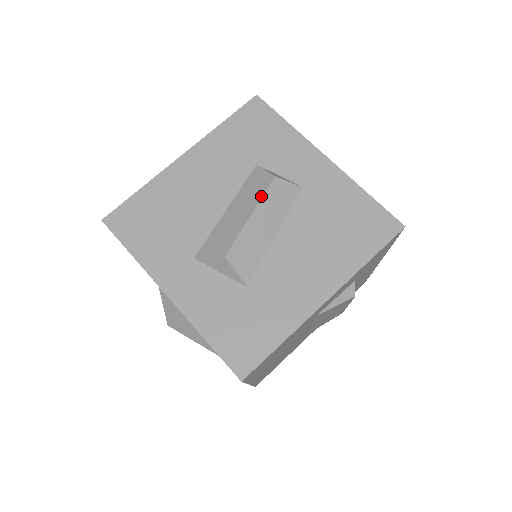
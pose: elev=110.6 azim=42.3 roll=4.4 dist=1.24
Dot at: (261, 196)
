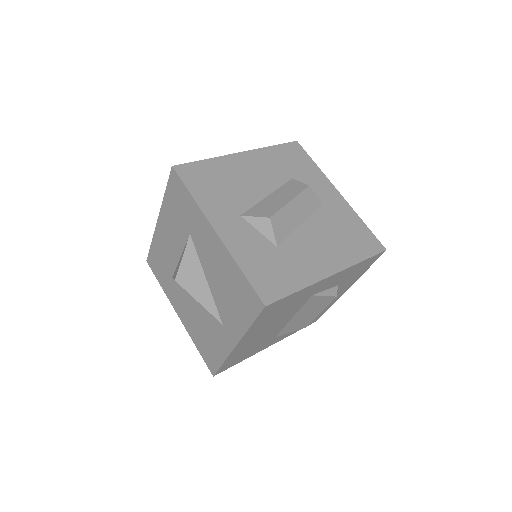
Dot at: (299, 193)
